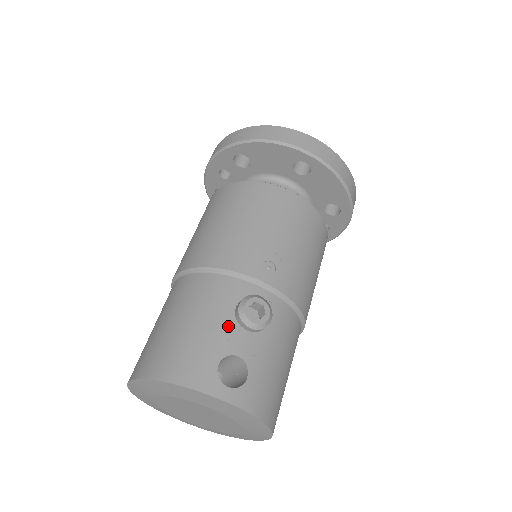
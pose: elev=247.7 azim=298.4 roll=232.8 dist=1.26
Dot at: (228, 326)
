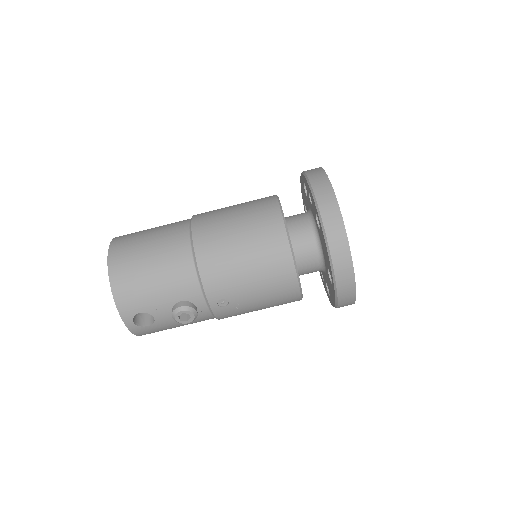
Dot at: (166, 304)
